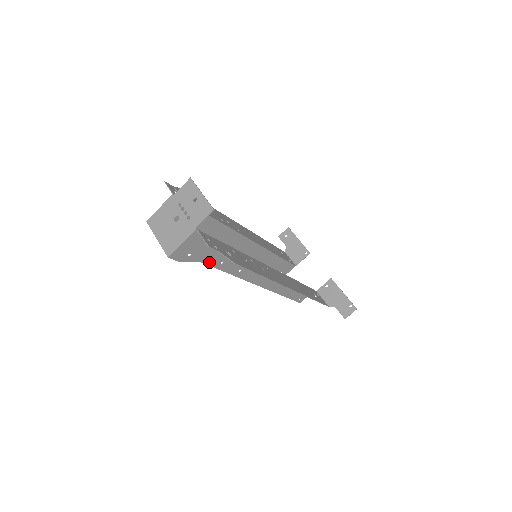
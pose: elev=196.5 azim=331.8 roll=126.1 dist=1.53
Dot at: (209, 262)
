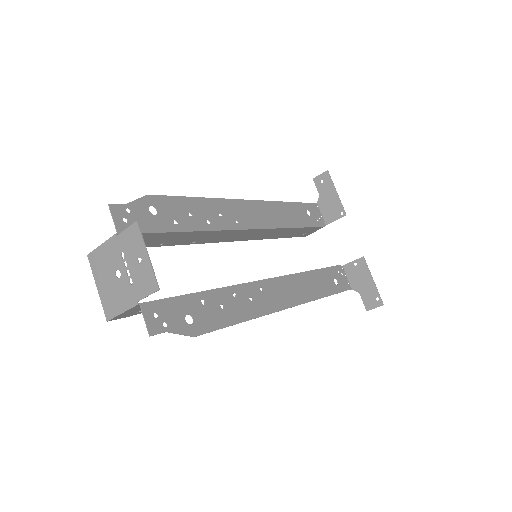
Dot at: occluded
